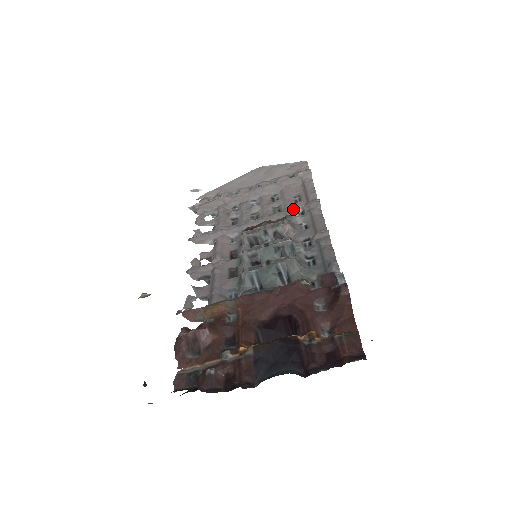
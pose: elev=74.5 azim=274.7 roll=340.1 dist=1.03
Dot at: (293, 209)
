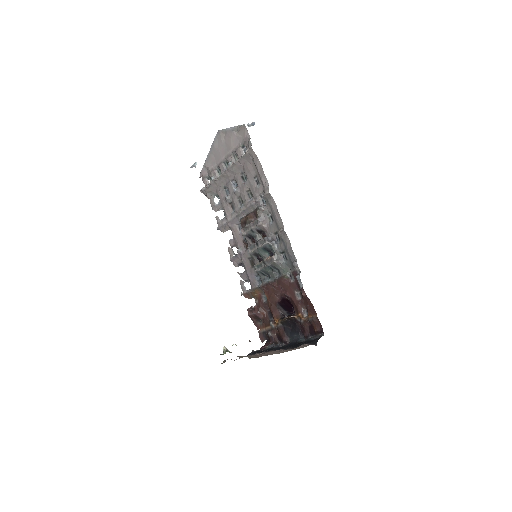
Dot at: (258, 197)
